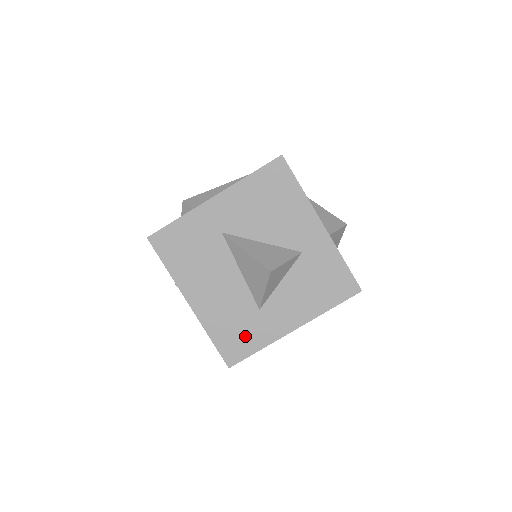
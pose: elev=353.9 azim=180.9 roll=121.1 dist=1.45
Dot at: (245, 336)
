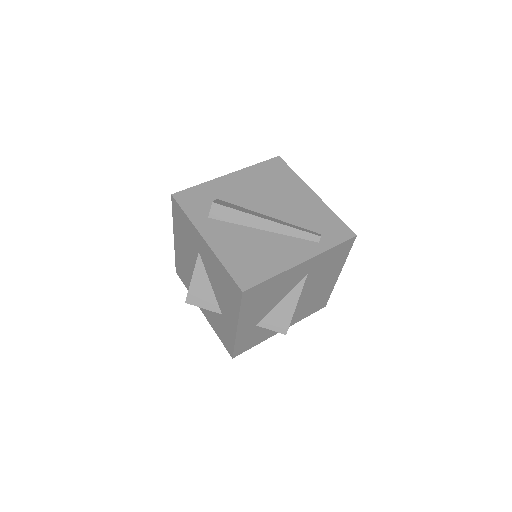
Dot at: (186, 280)
